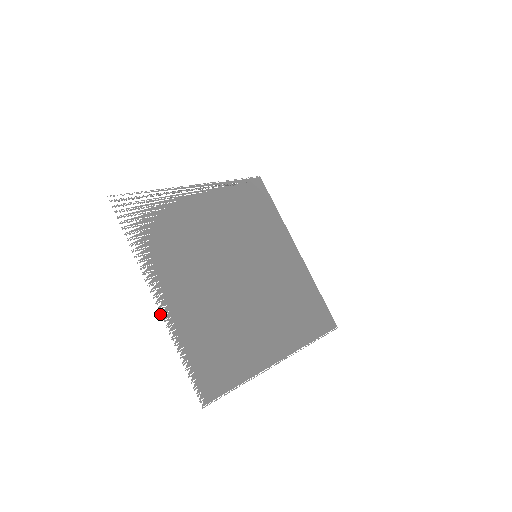
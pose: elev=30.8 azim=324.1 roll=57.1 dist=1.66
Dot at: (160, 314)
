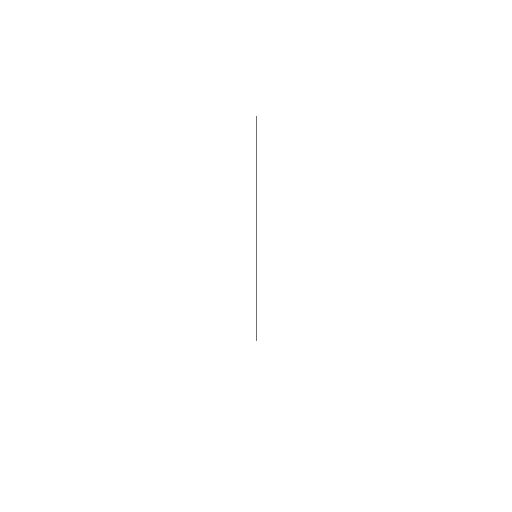
Dot at: occluded
